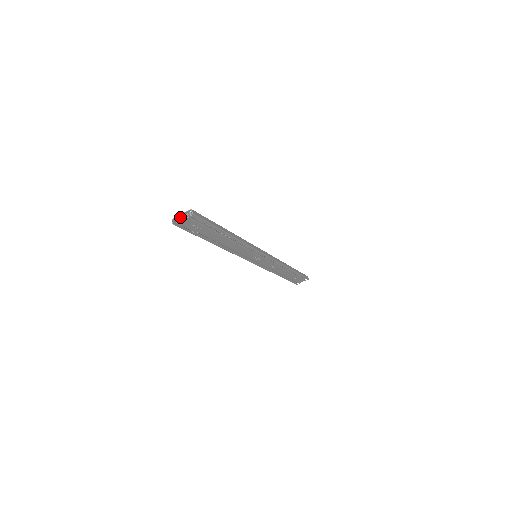
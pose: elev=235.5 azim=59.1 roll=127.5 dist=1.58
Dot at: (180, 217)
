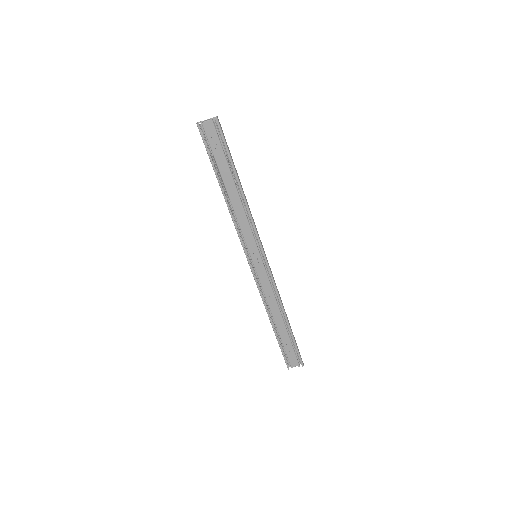
Dot at: (205, 120)
